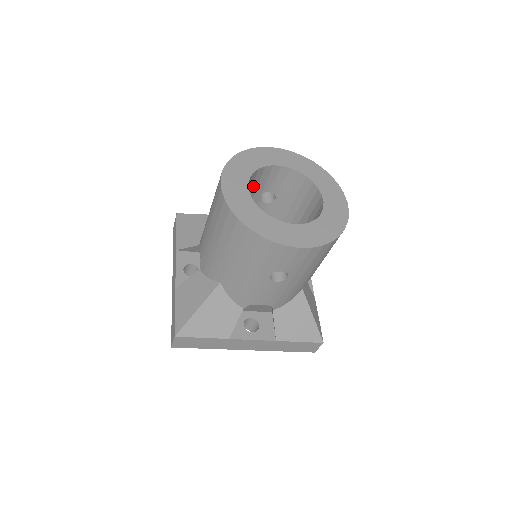
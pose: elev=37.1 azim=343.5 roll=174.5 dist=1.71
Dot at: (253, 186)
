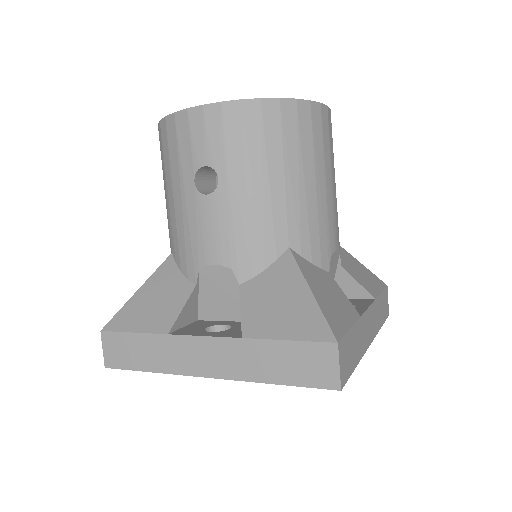
Dot at: occluded
